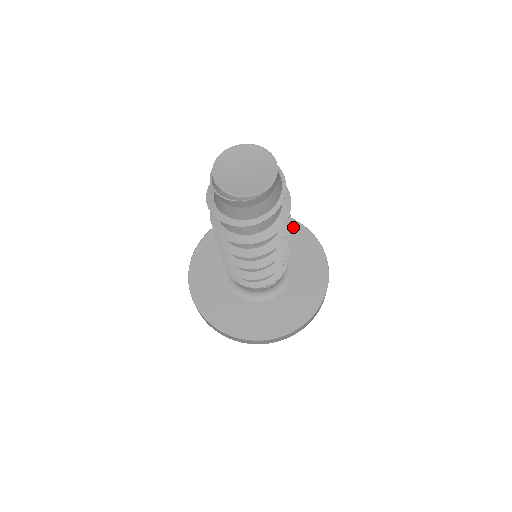
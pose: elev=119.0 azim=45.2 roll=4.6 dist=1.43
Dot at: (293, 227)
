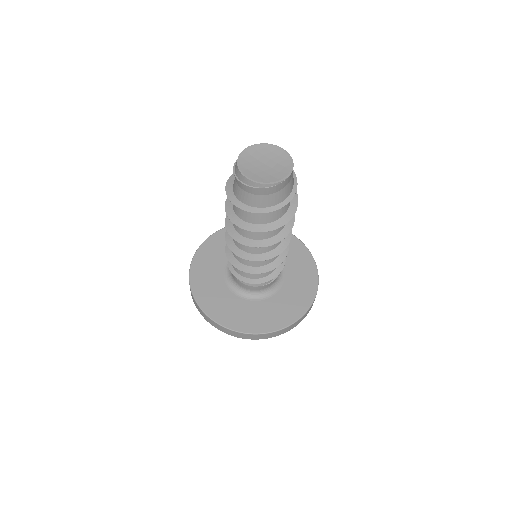
Dot at: occluded
